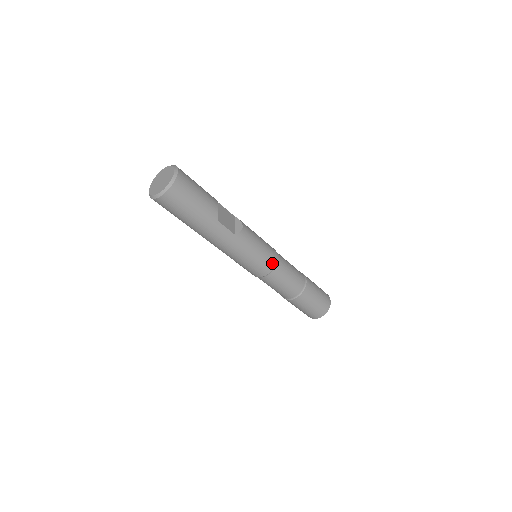
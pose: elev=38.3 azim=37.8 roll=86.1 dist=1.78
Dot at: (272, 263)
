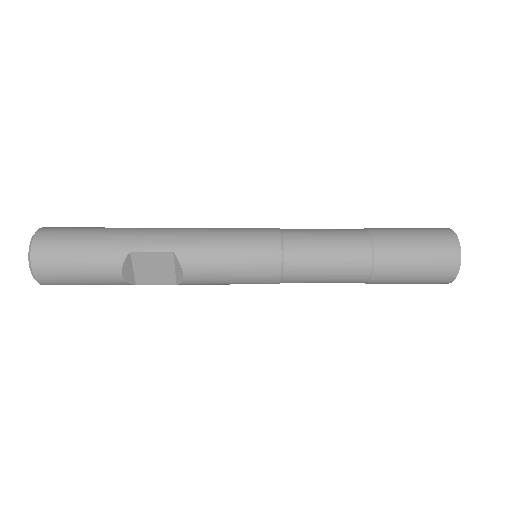
Dot at: (271, 283)
